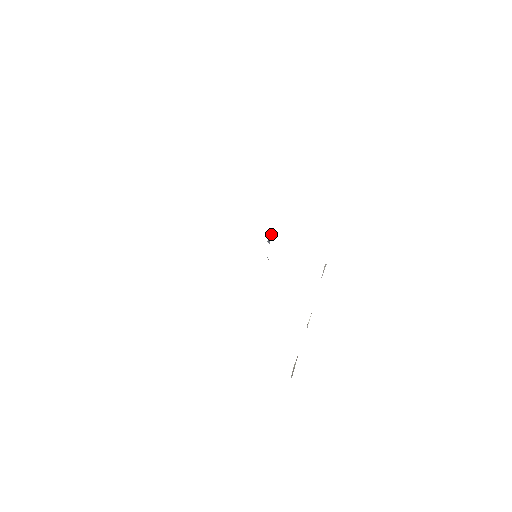
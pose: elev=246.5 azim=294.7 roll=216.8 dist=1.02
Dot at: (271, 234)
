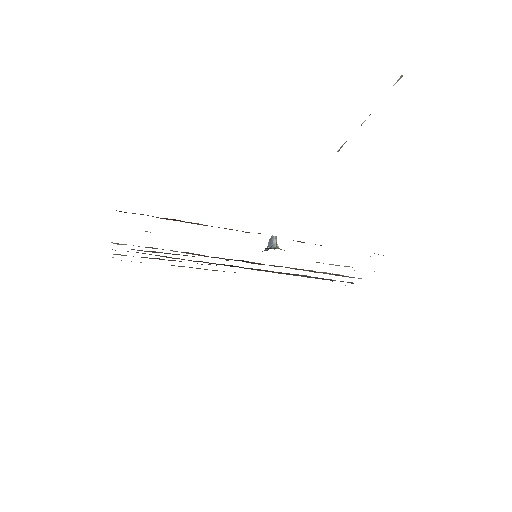
Dot at: (270, 243)
